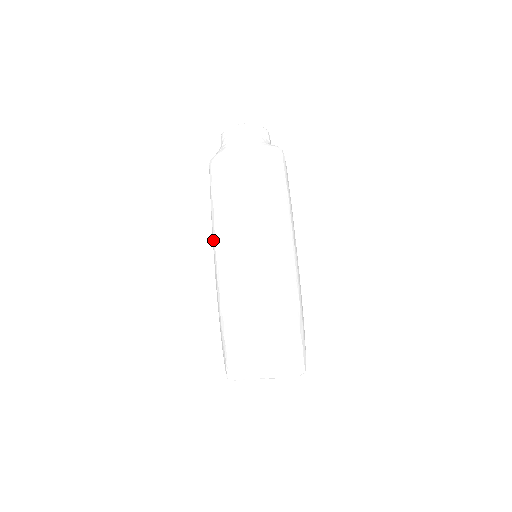
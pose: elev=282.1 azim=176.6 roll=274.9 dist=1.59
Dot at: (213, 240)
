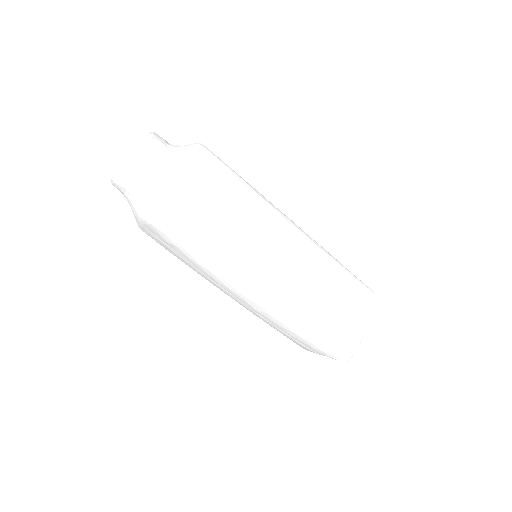
Dot at: (227, 285)
